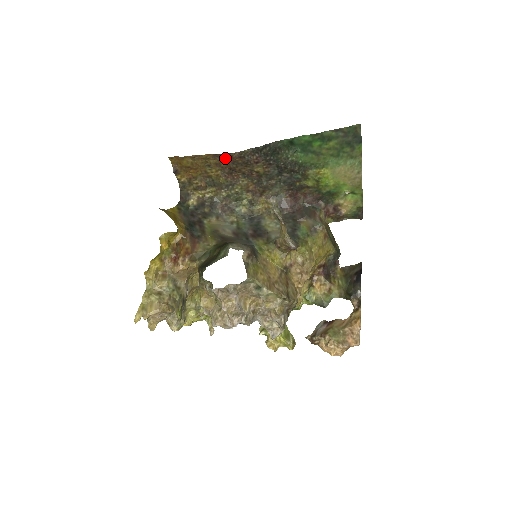
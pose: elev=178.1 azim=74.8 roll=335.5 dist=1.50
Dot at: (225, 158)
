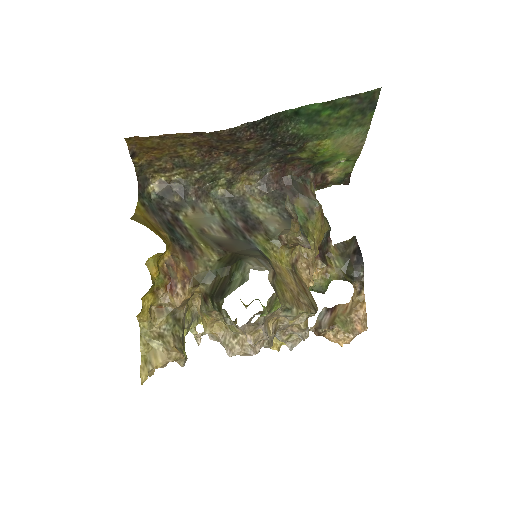
Dot at: (208, 136)
